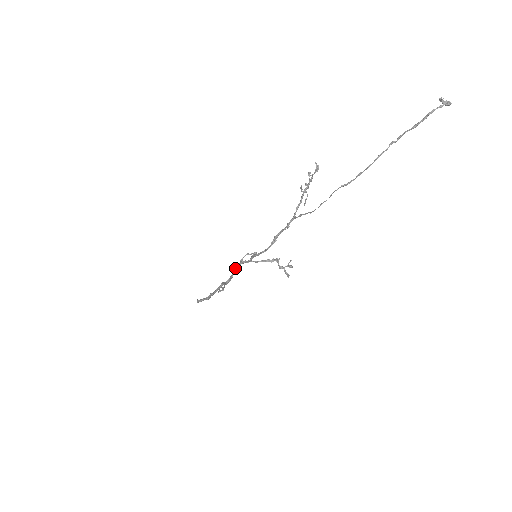
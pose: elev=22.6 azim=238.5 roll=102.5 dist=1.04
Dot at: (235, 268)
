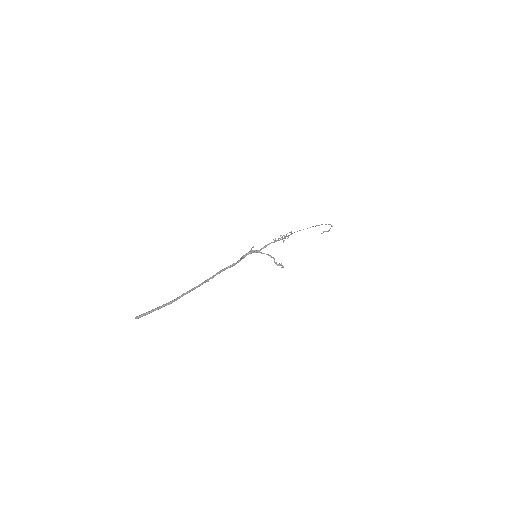
Dot at: occluded
